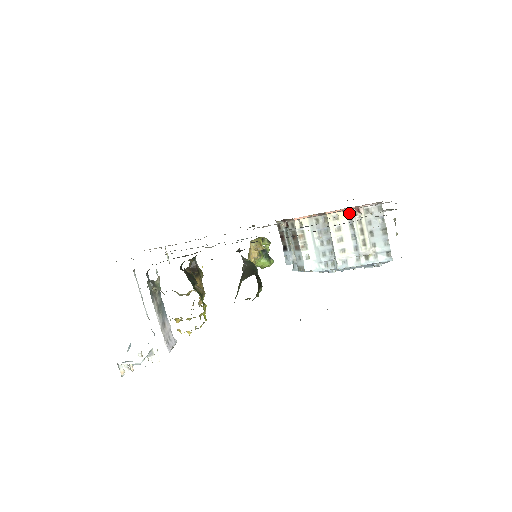
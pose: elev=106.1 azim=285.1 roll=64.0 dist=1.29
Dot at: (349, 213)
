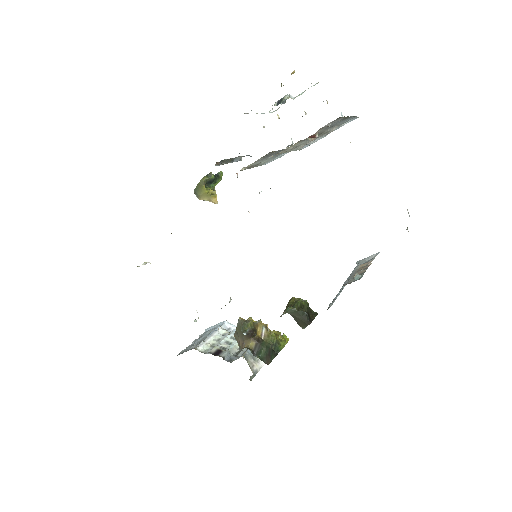
Dot at: occluded
